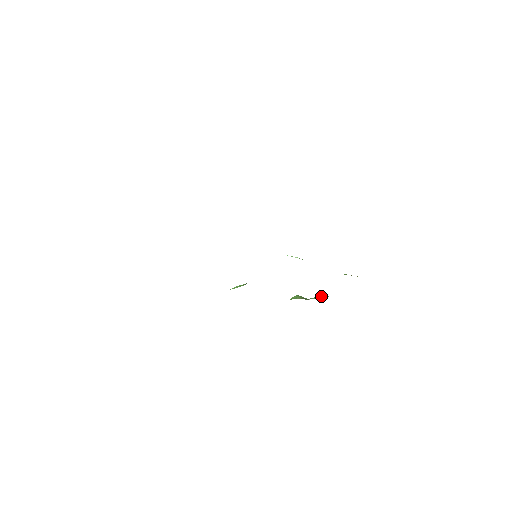
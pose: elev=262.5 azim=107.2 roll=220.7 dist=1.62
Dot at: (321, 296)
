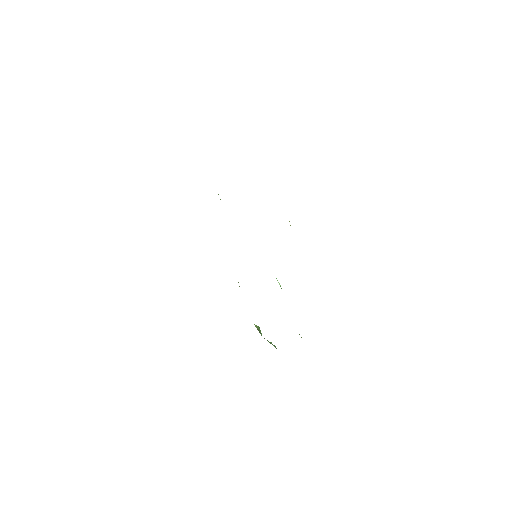
Dot at: occluded
